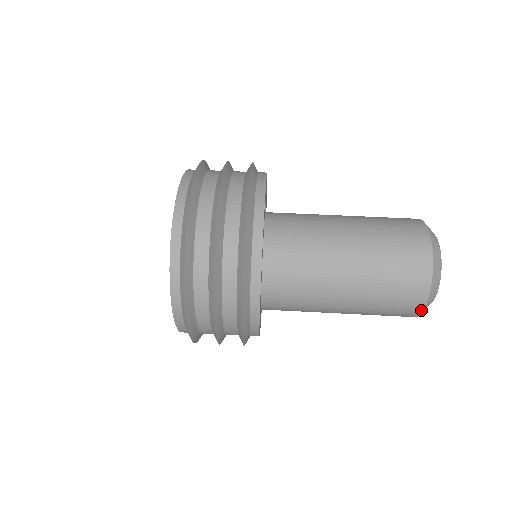
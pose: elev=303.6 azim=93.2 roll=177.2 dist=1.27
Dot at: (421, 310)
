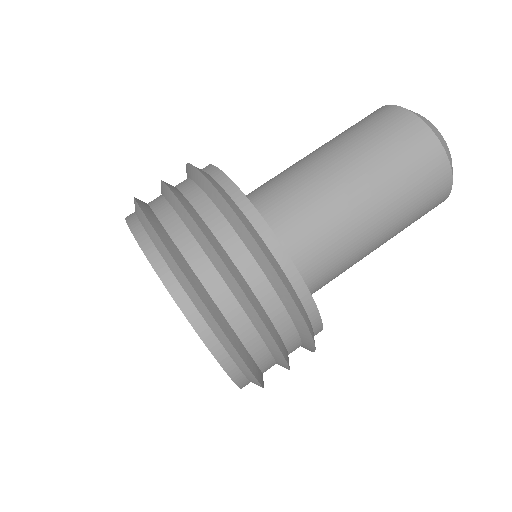
Dot at: (449, 171)
